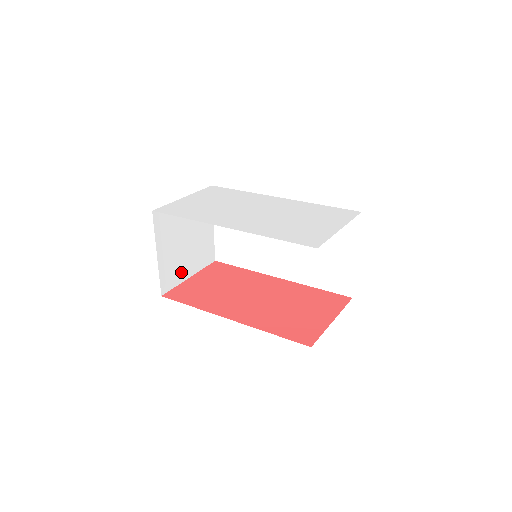
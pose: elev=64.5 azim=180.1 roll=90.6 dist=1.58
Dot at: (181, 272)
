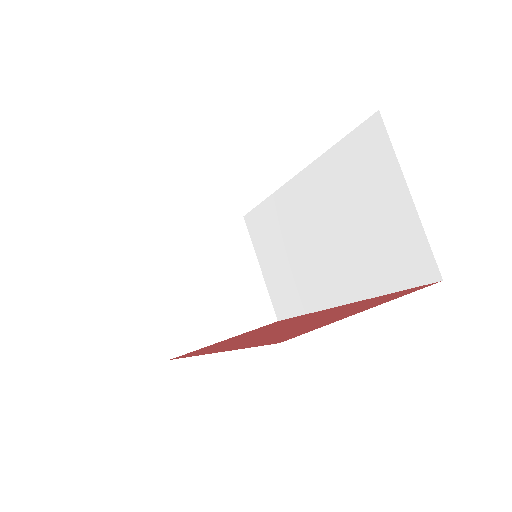
Dot at: (206, 329)
